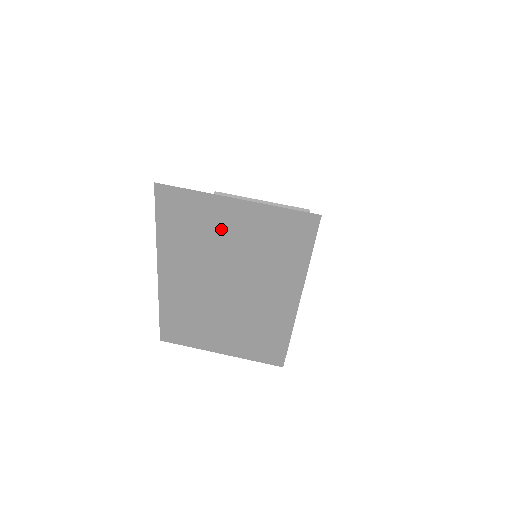
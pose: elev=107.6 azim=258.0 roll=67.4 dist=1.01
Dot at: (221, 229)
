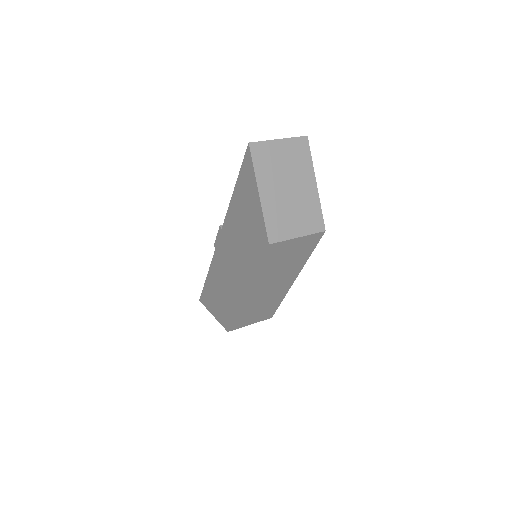
Dot at: (278, 156)
